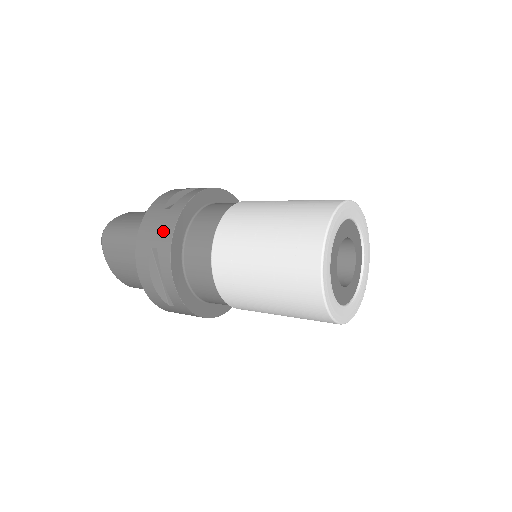
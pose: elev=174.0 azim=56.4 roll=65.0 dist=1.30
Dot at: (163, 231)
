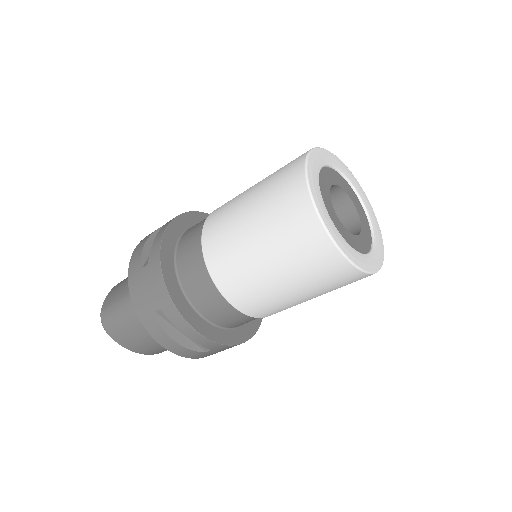
Dot at: (155, 289)
